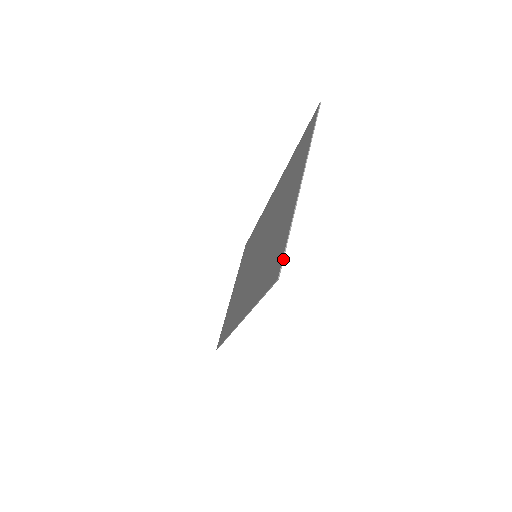
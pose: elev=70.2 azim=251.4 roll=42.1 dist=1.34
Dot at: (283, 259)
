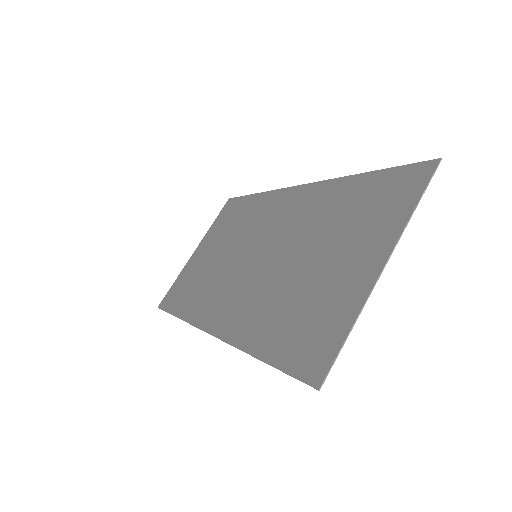
Dot at: (332, 365)
